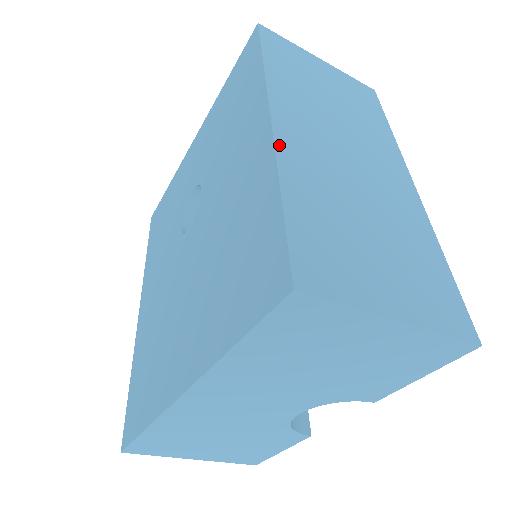
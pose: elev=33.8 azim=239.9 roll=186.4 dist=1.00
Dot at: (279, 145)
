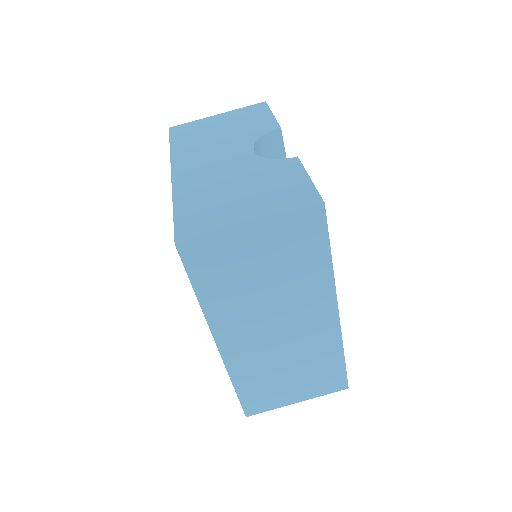
Dot at: occluded
